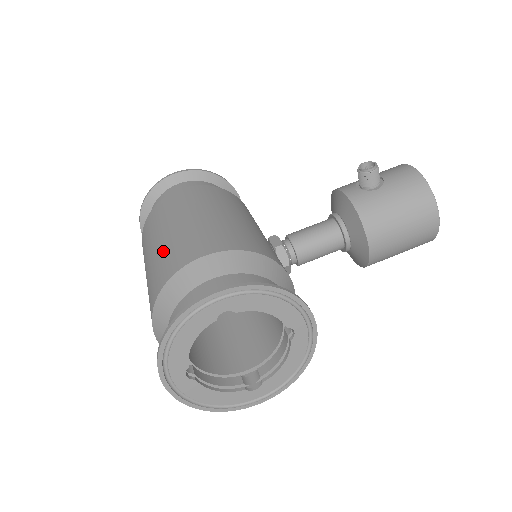
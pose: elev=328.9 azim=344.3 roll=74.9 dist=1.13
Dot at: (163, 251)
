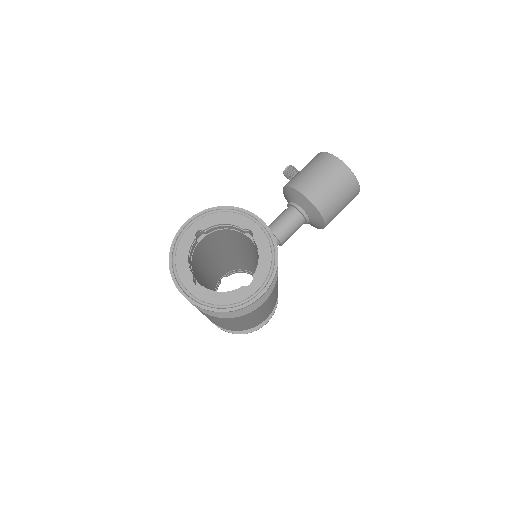
Dot at: occluded
